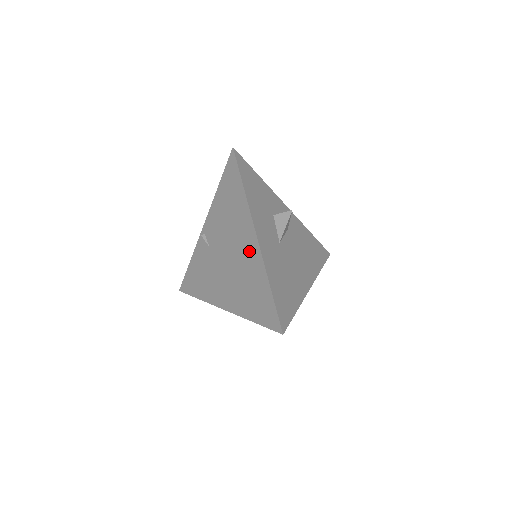
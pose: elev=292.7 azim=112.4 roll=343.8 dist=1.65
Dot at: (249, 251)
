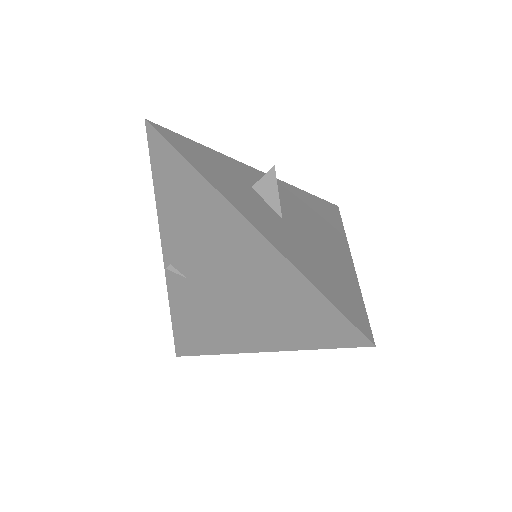
Dot at: (250, 252)
